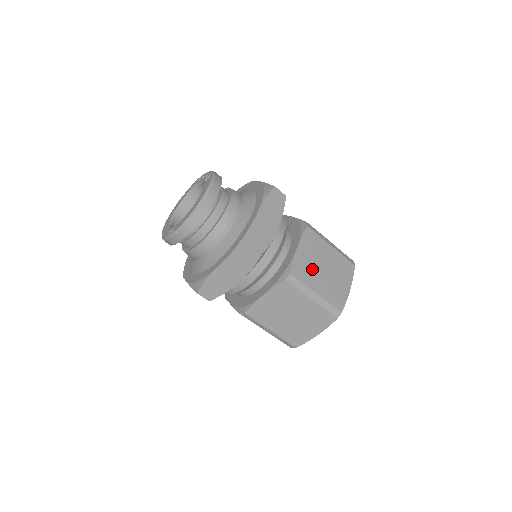
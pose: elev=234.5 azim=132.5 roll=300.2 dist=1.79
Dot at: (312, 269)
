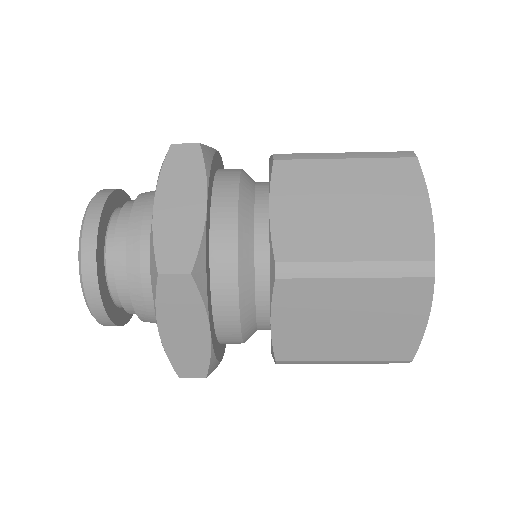
Dot at: (318, 335)
